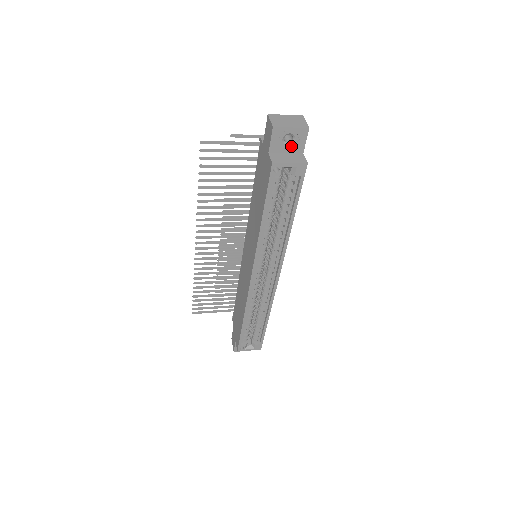
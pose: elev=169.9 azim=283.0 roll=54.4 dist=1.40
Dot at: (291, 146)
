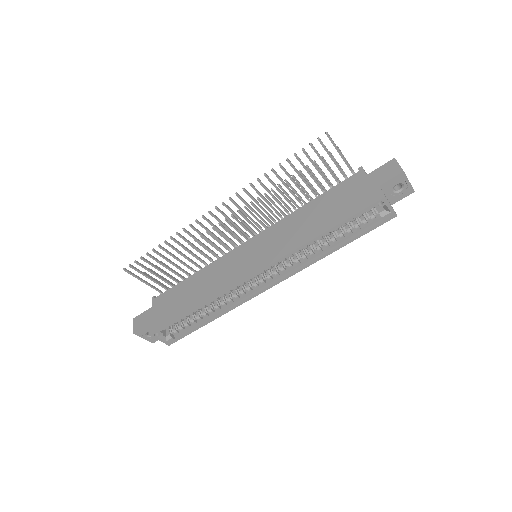
Dot at: (393, 194)
